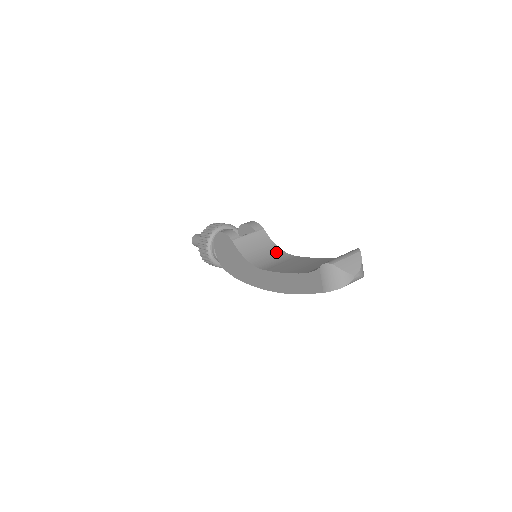
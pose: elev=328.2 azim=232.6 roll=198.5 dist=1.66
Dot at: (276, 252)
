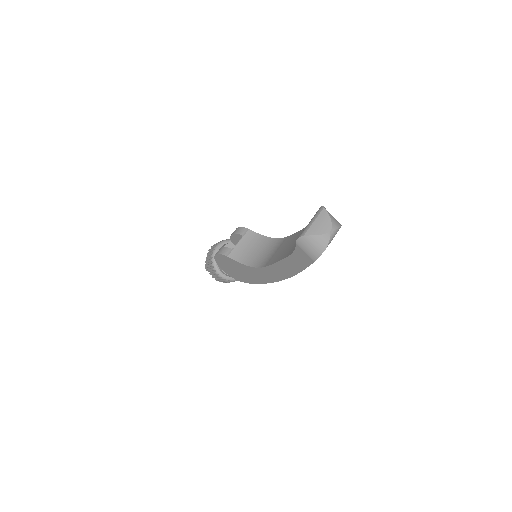
Dot at: (269, 243)
